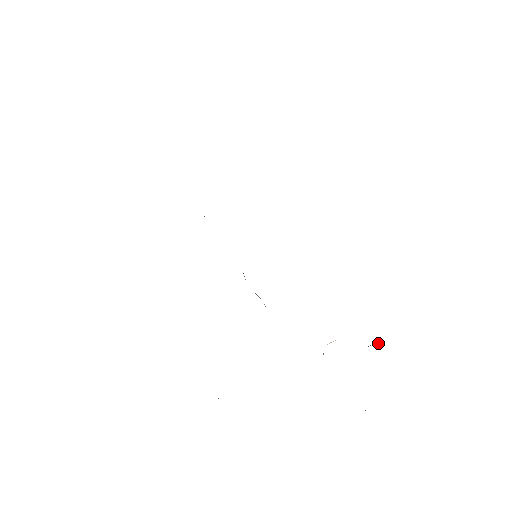
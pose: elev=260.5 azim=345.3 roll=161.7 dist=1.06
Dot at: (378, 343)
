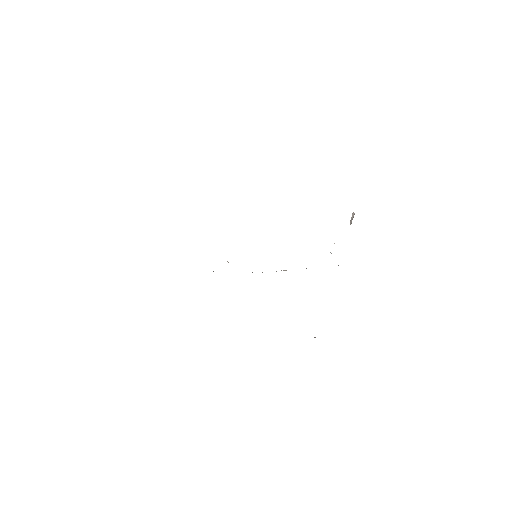
Dot at: (353, 216)
